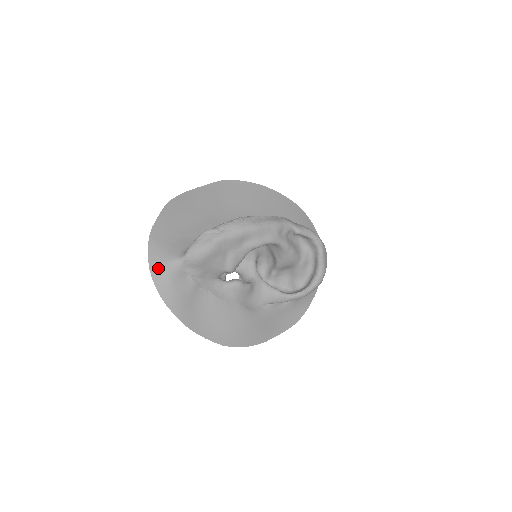
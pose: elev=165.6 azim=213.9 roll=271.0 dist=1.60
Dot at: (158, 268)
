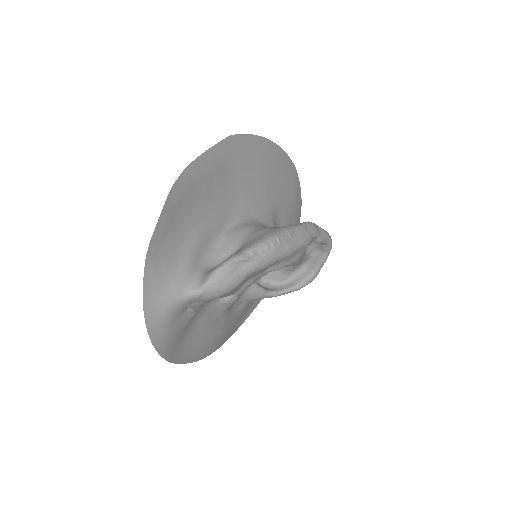
Dot at: (156, 308)
